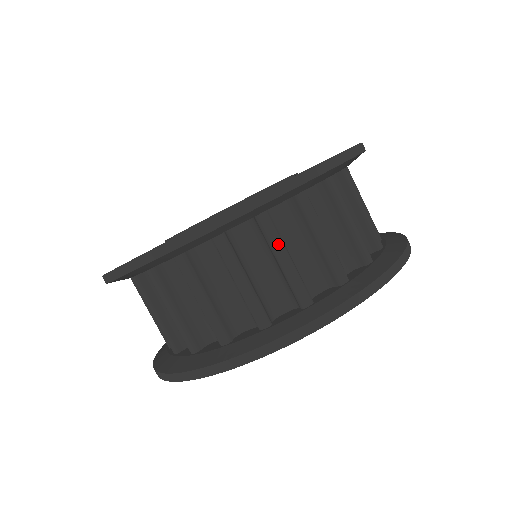
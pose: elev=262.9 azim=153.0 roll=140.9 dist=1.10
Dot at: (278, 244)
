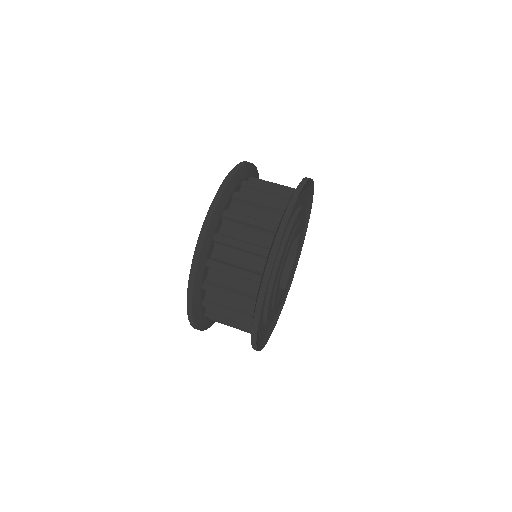
Dot at: (266, 181)
